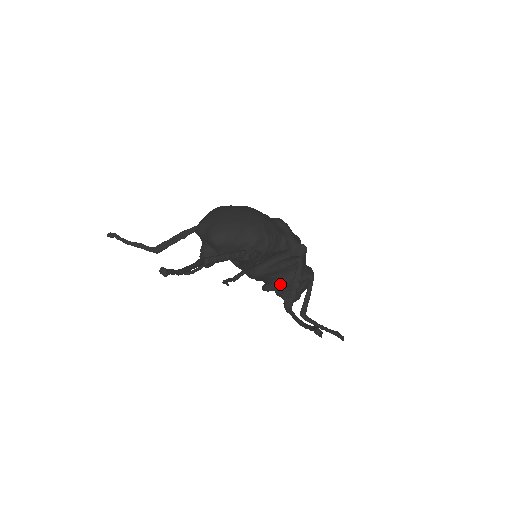
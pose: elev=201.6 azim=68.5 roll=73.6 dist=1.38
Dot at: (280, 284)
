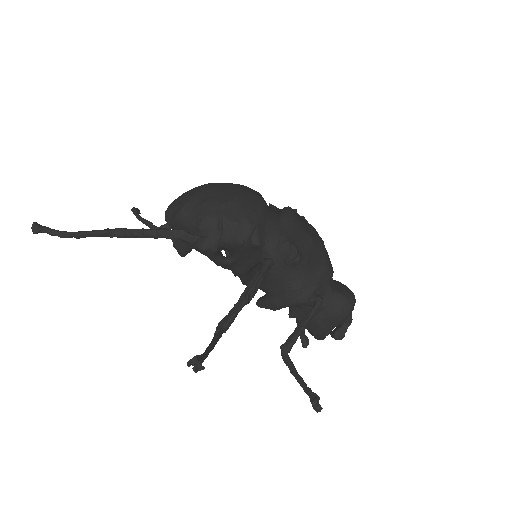
Dot at: (270, 300)
